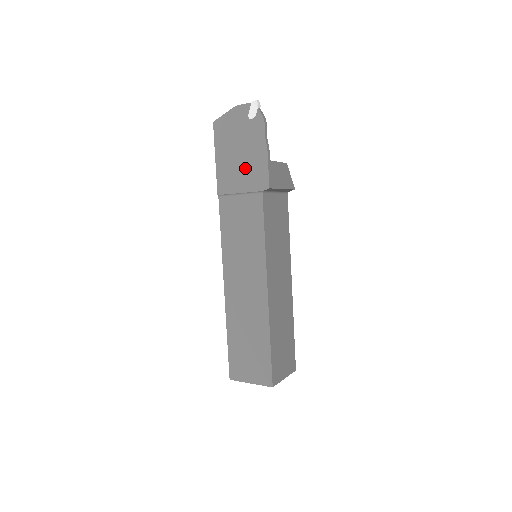
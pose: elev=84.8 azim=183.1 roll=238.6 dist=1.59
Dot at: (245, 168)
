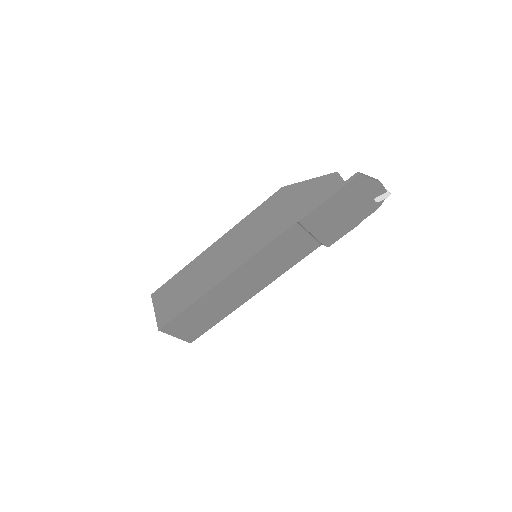
Dot at: (334, 224)
